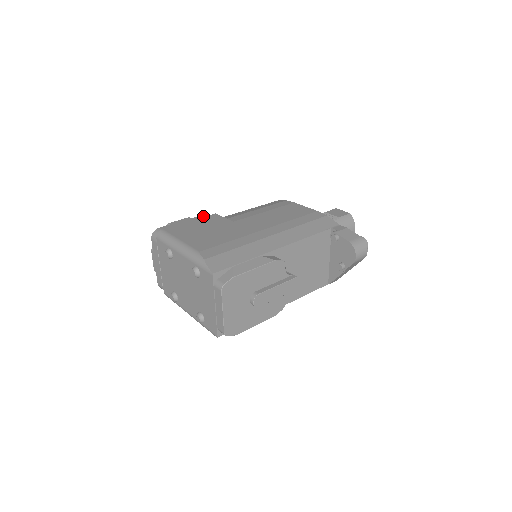
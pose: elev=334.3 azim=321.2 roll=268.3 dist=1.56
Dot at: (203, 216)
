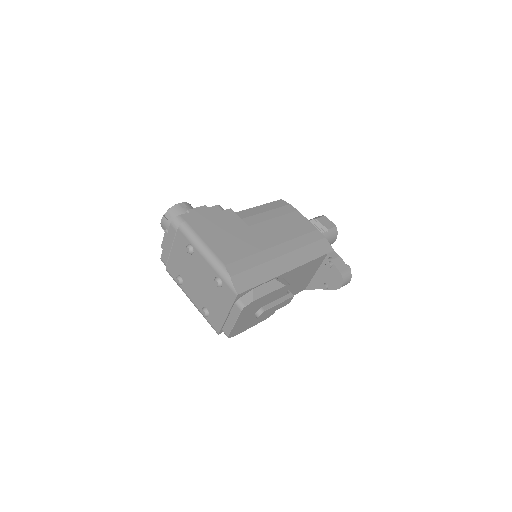
Dot at: (218, 207)
